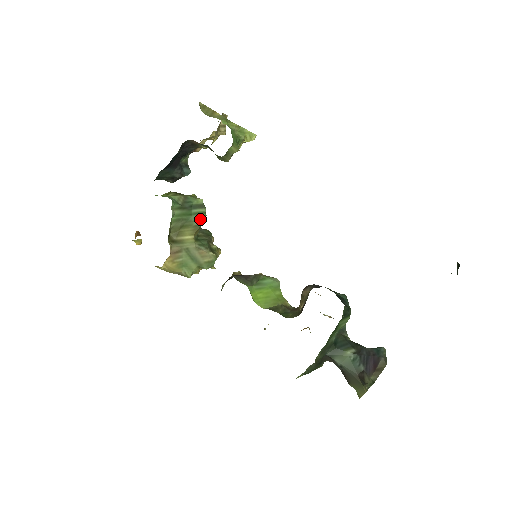
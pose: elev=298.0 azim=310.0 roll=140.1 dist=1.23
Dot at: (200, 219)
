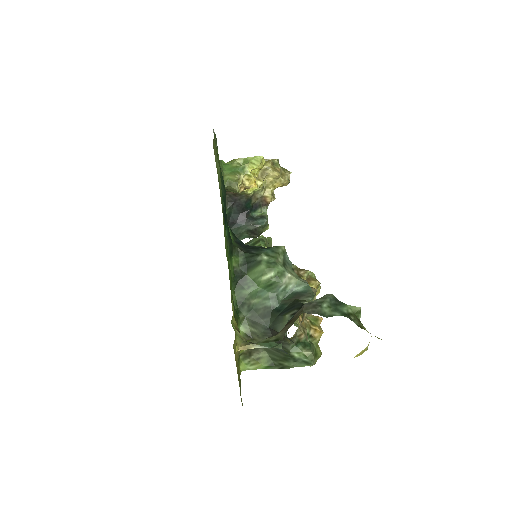
Dot at: occluded
